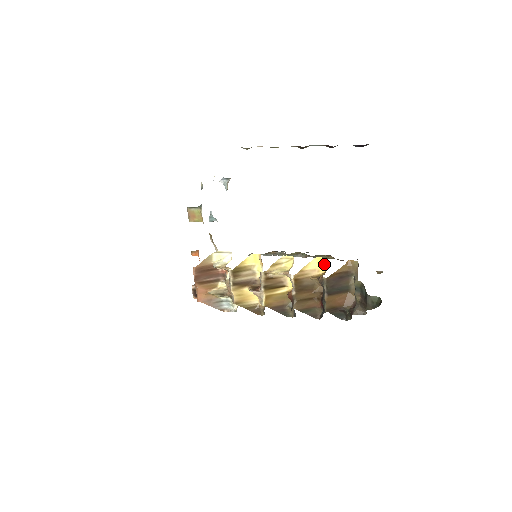
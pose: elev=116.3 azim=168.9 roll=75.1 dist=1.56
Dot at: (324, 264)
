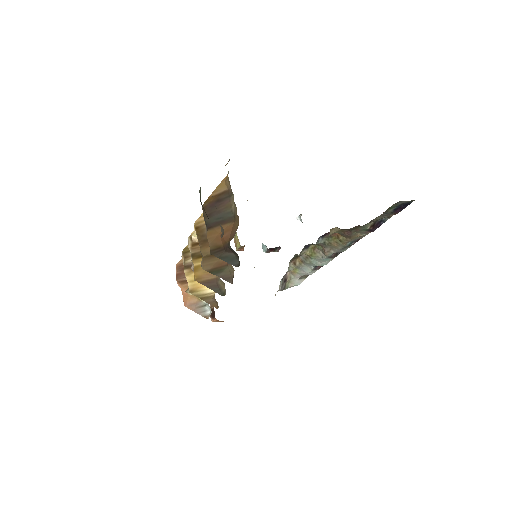
Dot at: occluded
